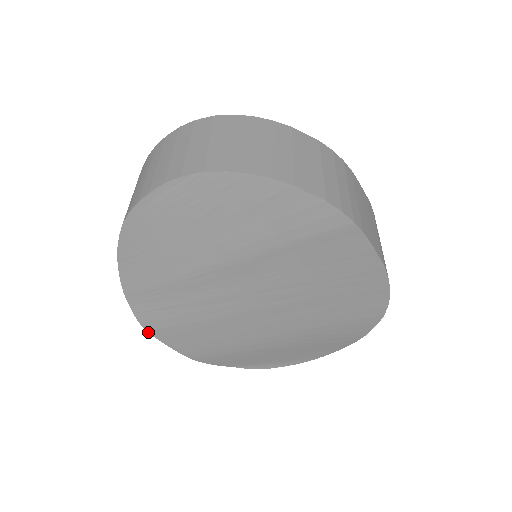
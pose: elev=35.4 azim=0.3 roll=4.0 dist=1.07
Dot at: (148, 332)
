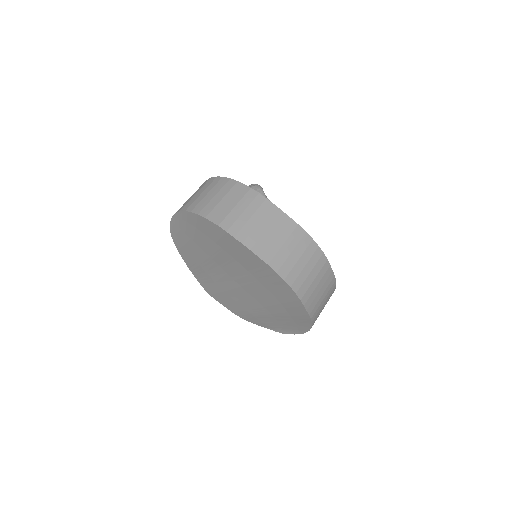
Dot at: (210, 295)
